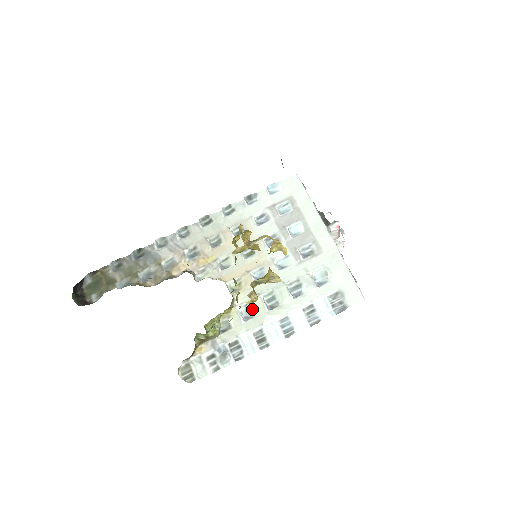
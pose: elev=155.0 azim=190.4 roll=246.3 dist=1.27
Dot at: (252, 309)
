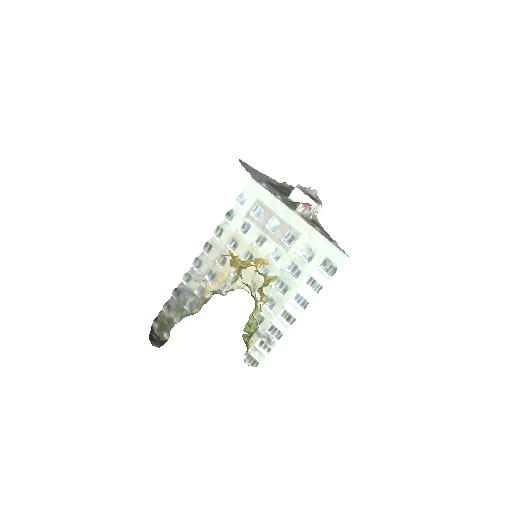
Dot at: (272, 299)
